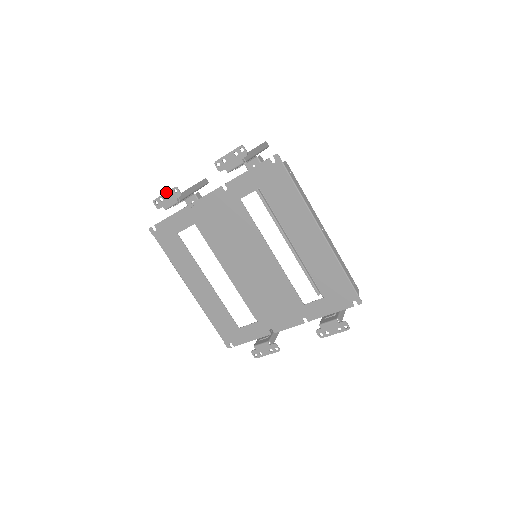
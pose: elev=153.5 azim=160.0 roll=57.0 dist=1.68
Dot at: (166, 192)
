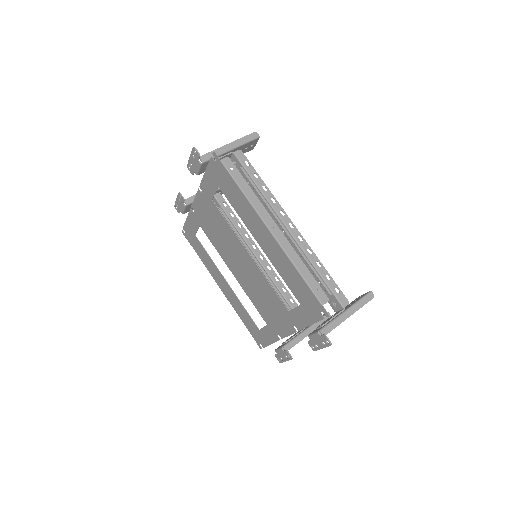
Dot at: (176, 198)
